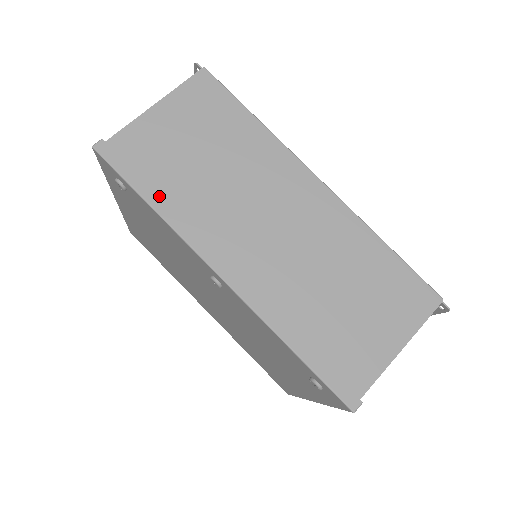
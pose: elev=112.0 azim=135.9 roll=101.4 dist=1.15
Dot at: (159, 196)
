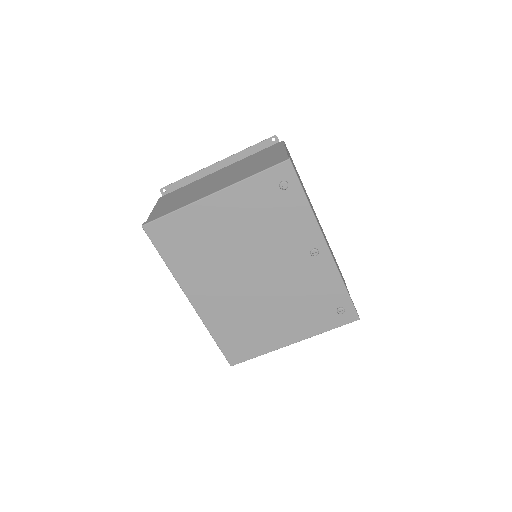
Dot at: occluded
